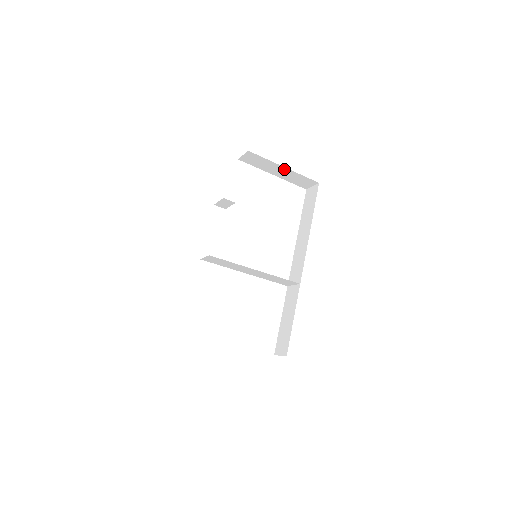
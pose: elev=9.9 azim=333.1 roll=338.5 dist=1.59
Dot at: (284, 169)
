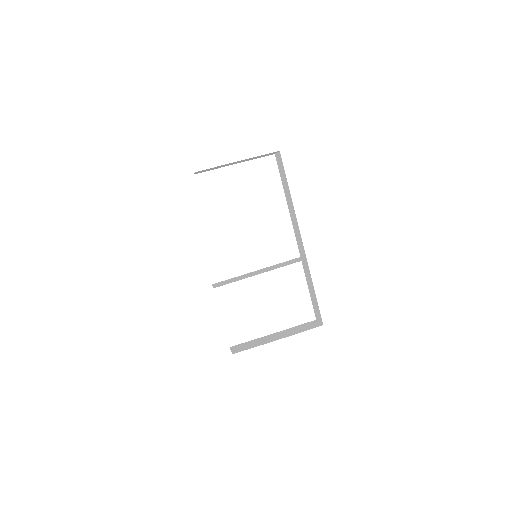
Dot at: (239, 161)
